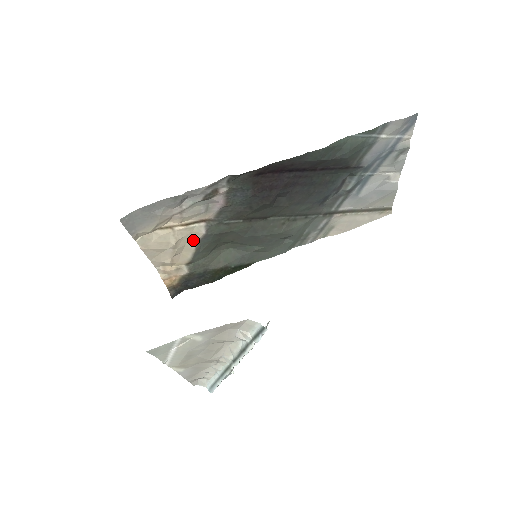
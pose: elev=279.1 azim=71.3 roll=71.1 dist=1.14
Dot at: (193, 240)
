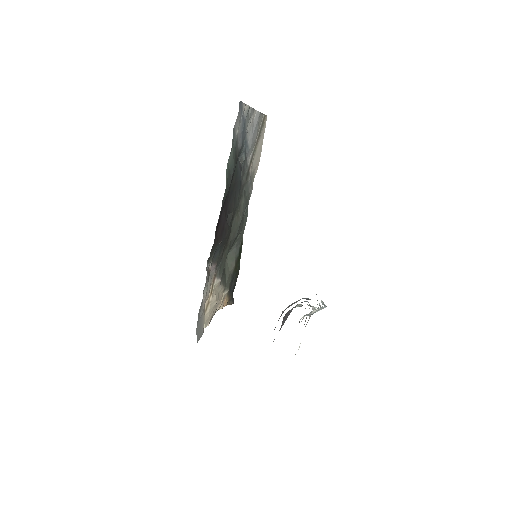
Dot at: (218, 287)
